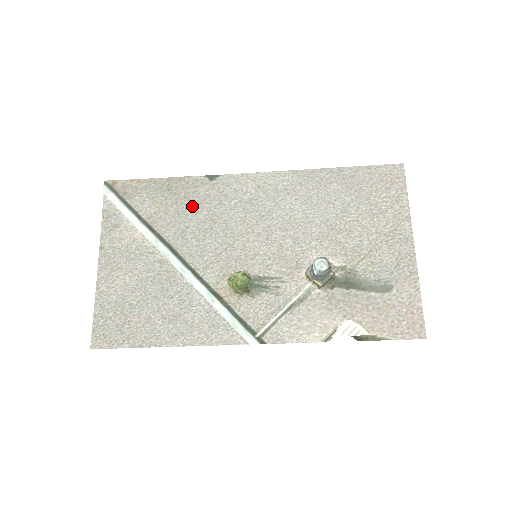
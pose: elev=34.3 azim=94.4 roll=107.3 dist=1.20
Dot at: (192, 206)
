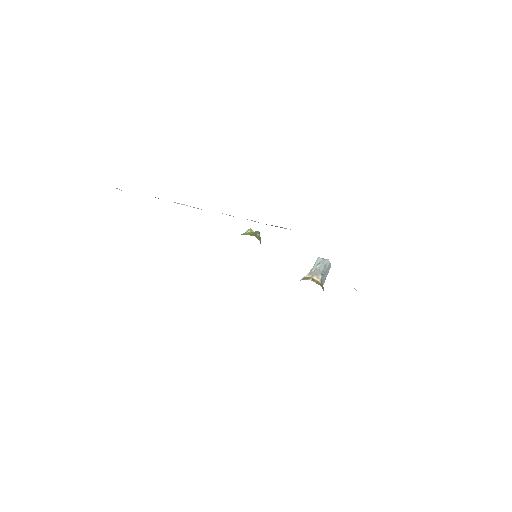
Dot at: occluded
